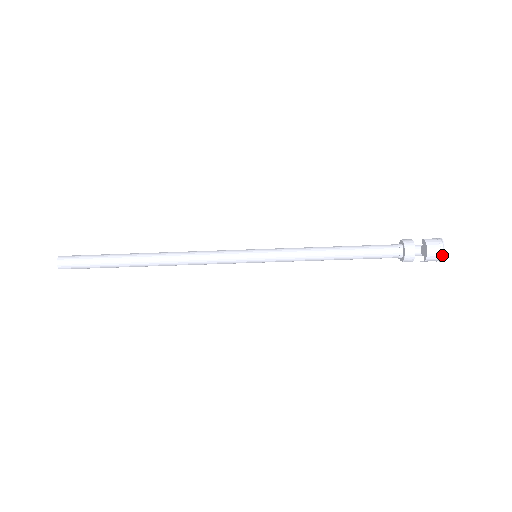
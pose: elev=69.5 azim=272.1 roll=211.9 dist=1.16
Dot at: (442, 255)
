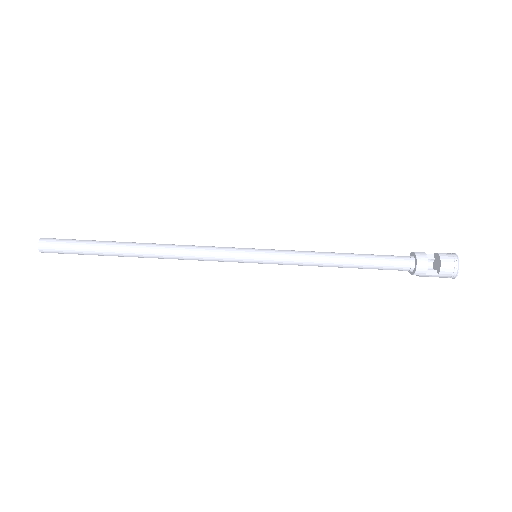
Dot at: (457, 268)
